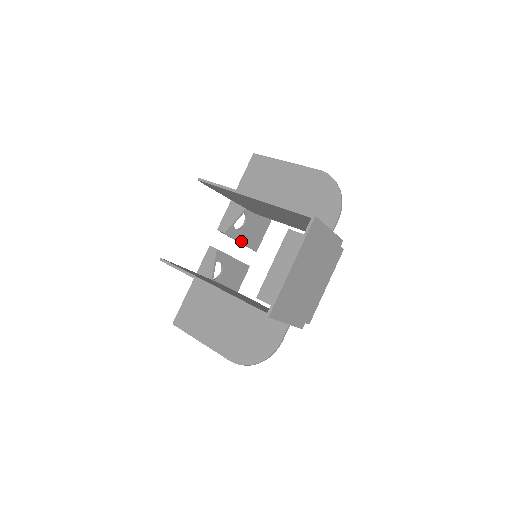
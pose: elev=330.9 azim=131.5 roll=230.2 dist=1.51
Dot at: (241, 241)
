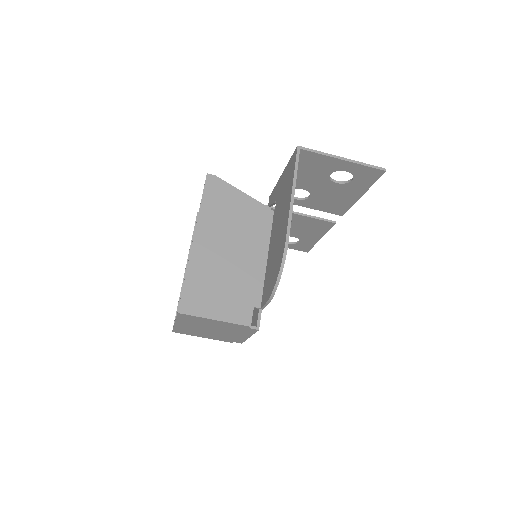
Dot at: (311, 207)
